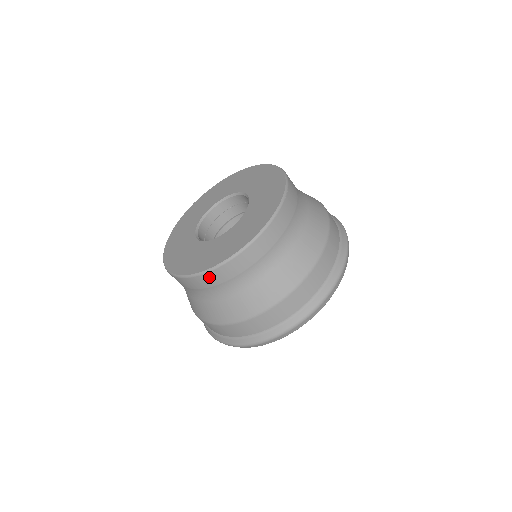
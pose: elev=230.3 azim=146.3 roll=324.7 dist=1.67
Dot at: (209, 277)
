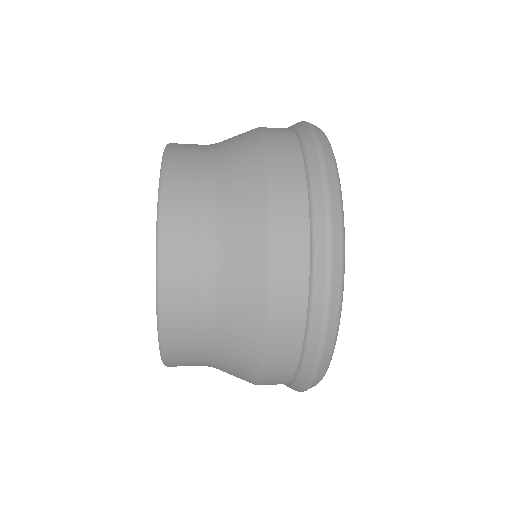
Dot at: (175, 366)
